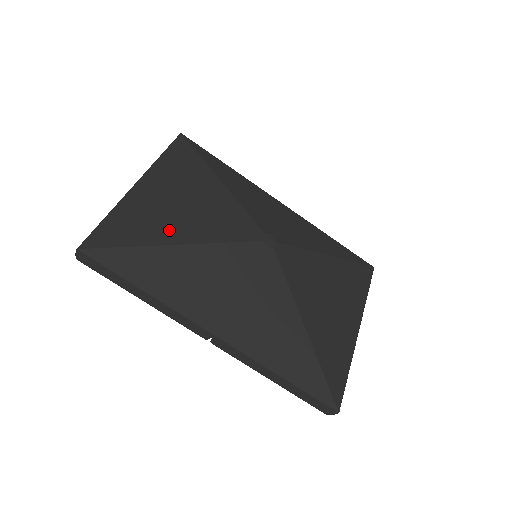
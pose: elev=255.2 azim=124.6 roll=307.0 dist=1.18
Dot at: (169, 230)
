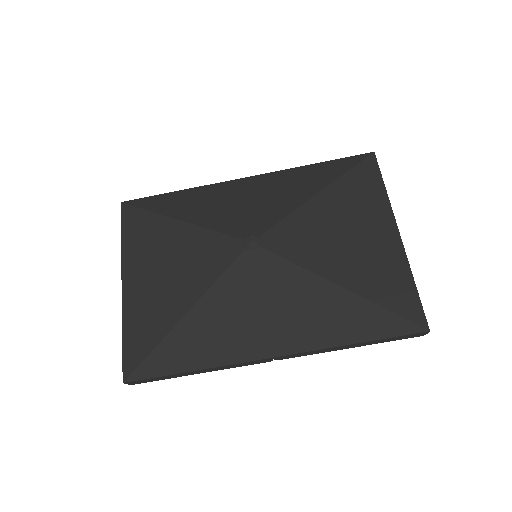
Dot at: (171, 307)
